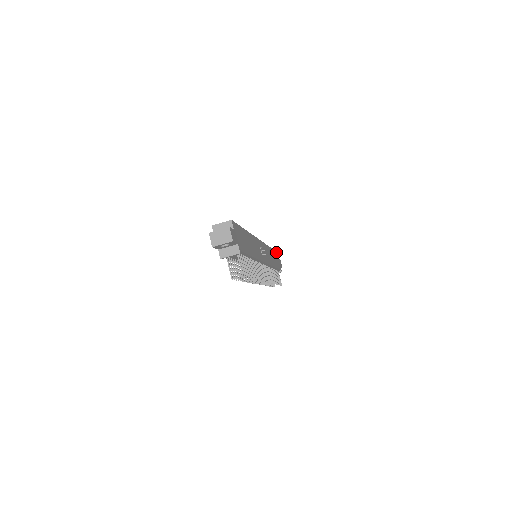
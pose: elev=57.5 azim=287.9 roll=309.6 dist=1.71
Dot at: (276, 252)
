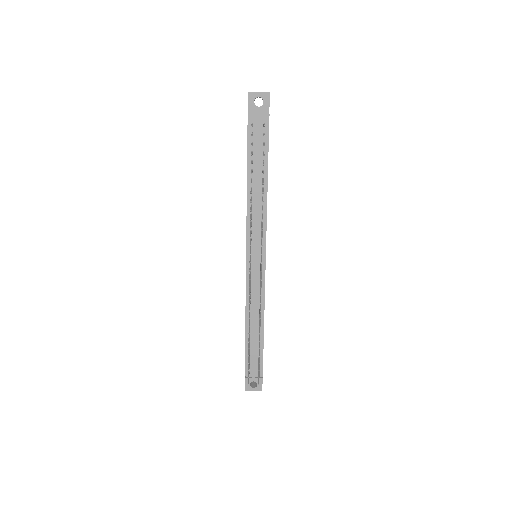
Dot at: occluded
